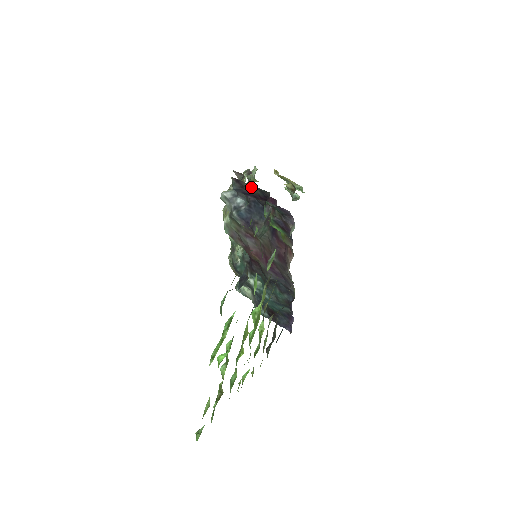
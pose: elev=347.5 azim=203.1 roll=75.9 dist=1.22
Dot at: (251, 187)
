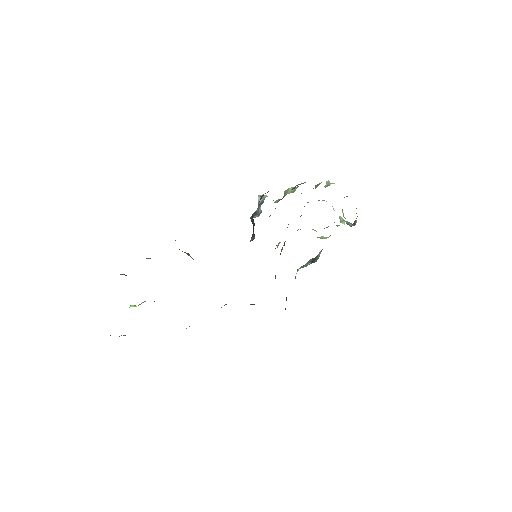
Dot at: occluded
